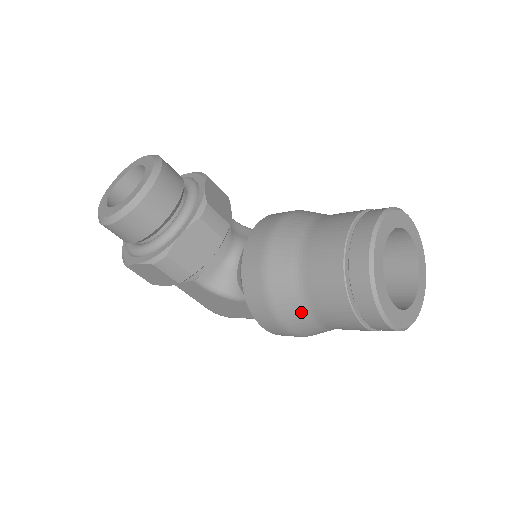
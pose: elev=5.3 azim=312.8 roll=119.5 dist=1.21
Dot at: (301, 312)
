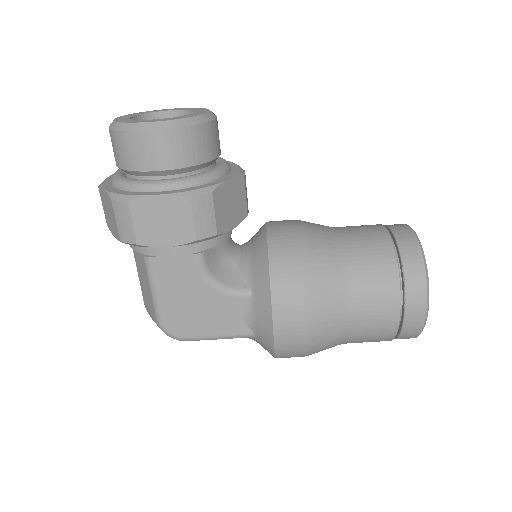
Dot at: (337, 298)
